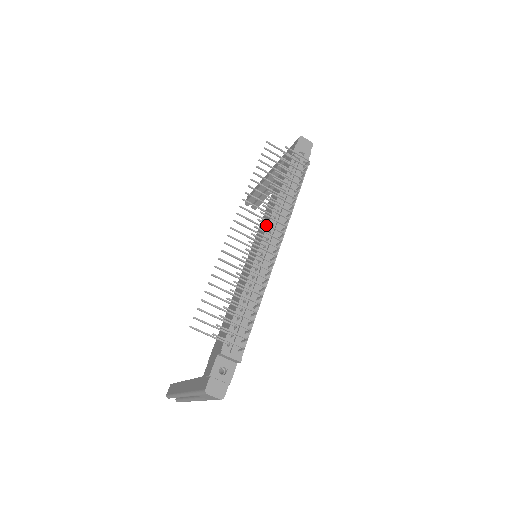
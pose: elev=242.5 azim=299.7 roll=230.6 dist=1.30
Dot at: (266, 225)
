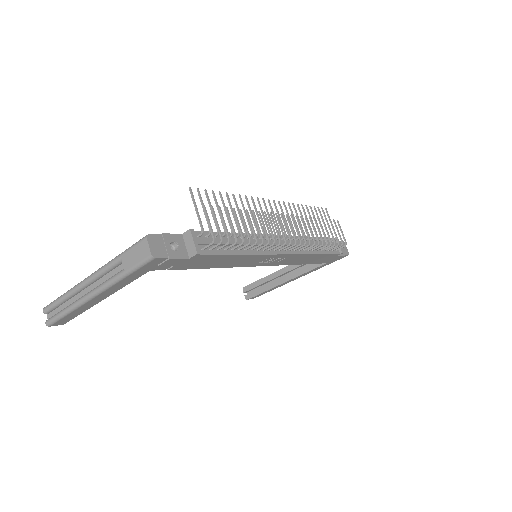
Dot at: occluded
